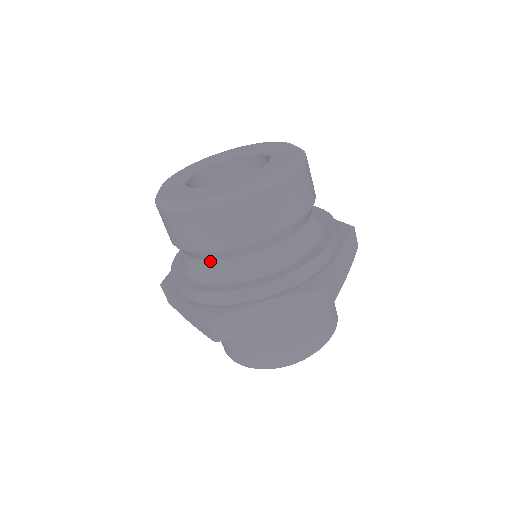
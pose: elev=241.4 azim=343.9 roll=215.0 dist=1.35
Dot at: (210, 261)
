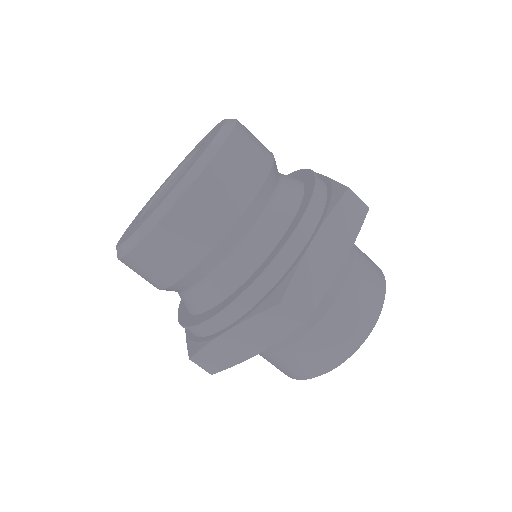
Dot at: (179, 292)
